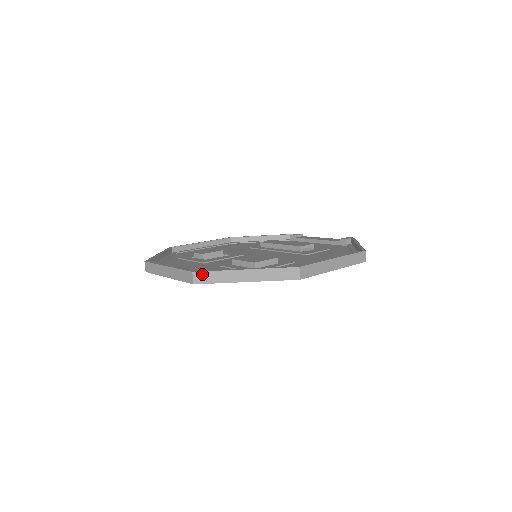
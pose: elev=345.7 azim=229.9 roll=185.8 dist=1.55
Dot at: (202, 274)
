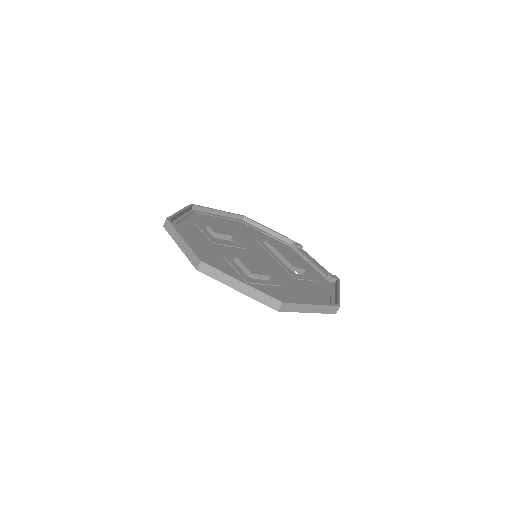
Dot at: (207, 267)
